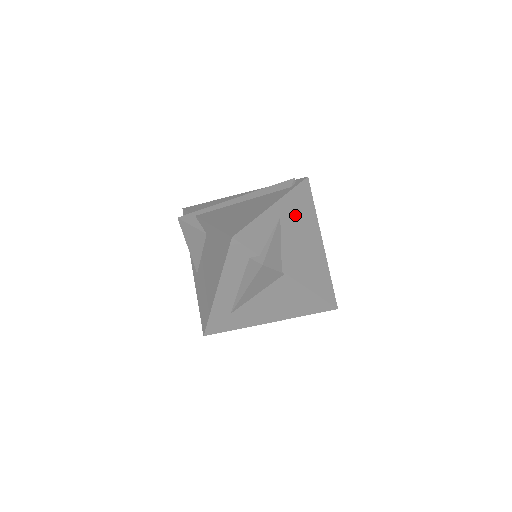
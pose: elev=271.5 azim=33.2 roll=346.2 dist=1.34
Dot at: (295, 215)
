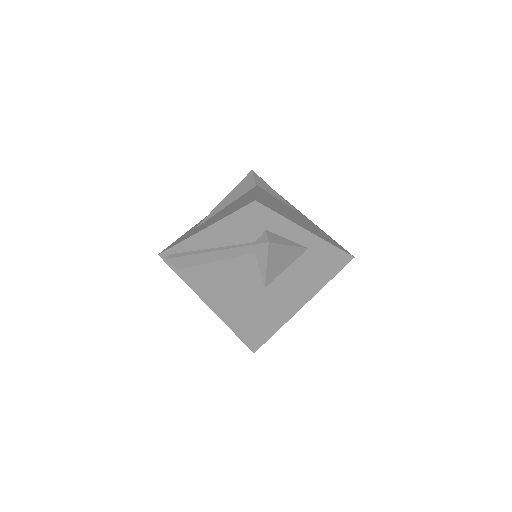
Dot at: (310, 224)
